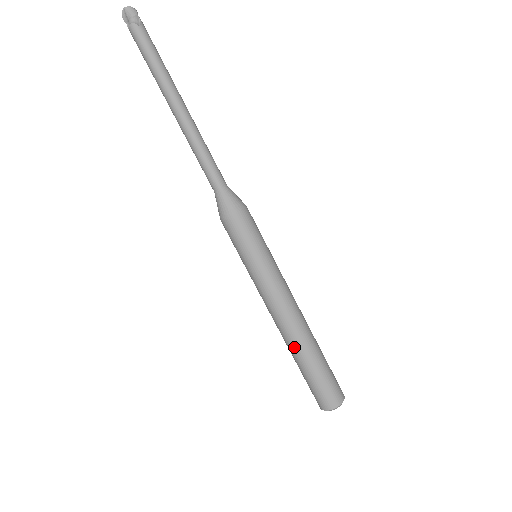
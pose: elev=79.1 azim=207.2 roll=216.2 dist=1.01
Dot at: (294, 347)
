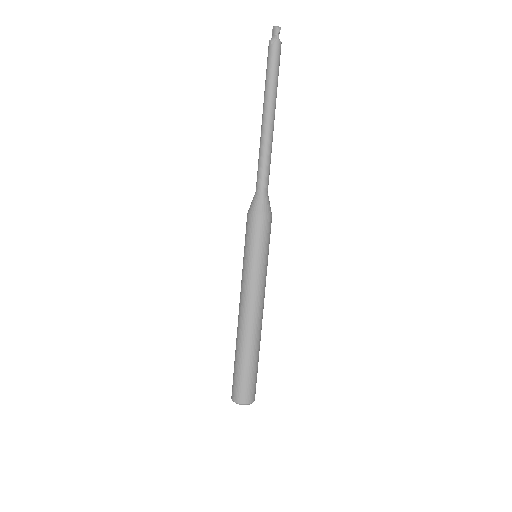
Dot at: (237, 336)
